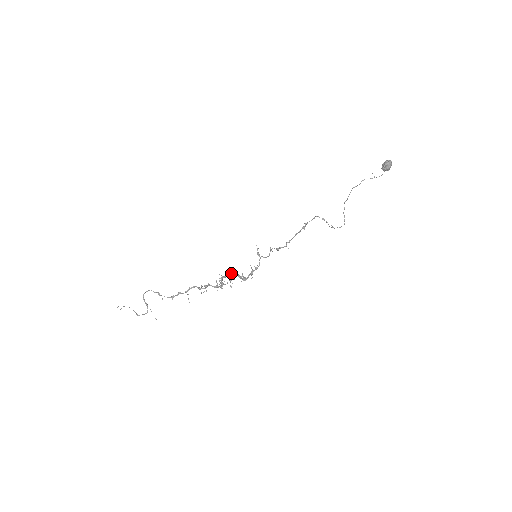
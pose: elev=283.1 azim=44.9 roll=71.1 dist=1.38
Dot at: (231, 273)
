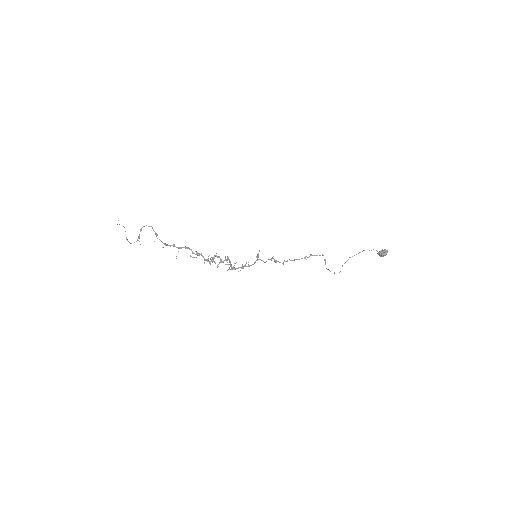
Dot at: occluded
